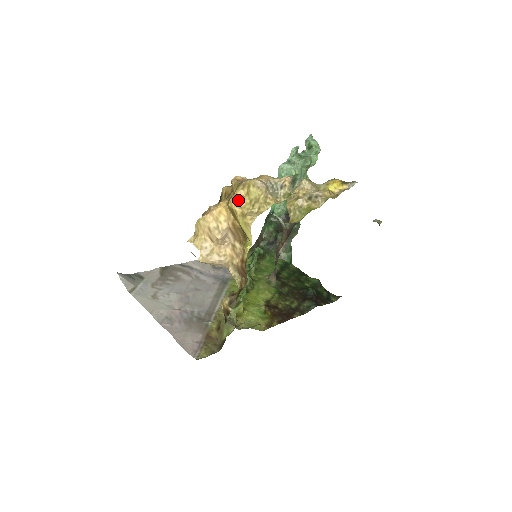
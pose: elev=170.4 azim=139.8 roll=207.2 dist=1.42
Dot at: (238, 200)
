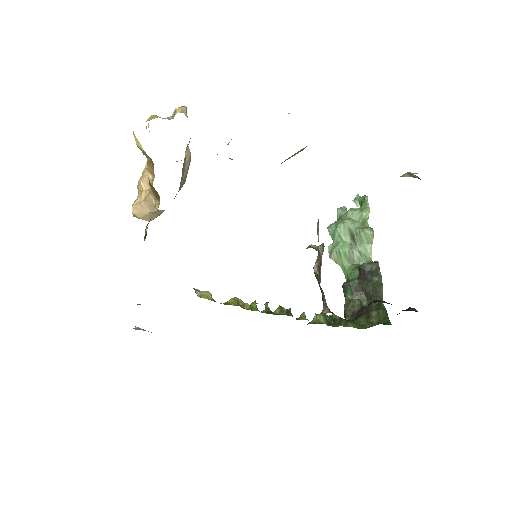
Dot at: occluded
